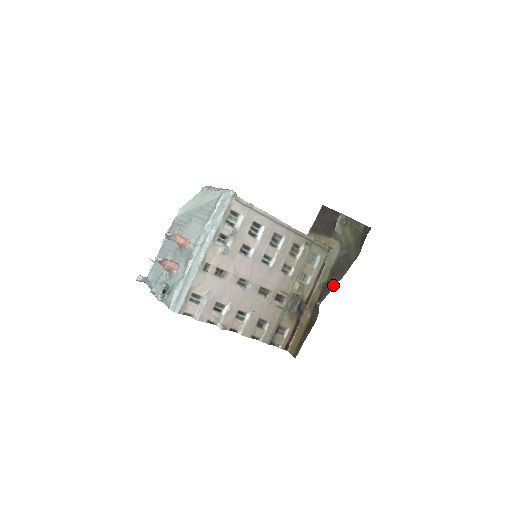
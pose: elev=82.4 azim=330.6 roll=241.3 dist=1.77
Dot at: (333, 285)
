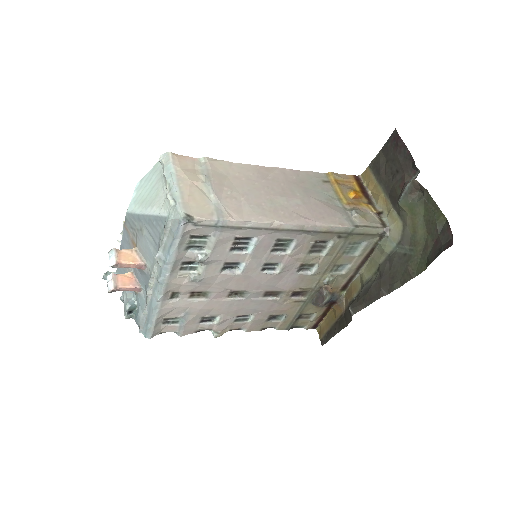
Dot at: (375, 298)
